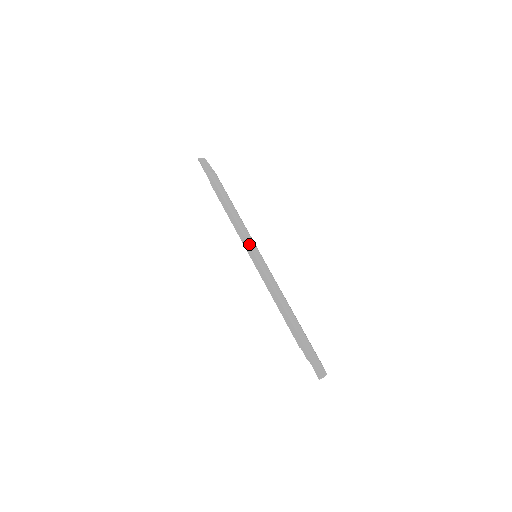
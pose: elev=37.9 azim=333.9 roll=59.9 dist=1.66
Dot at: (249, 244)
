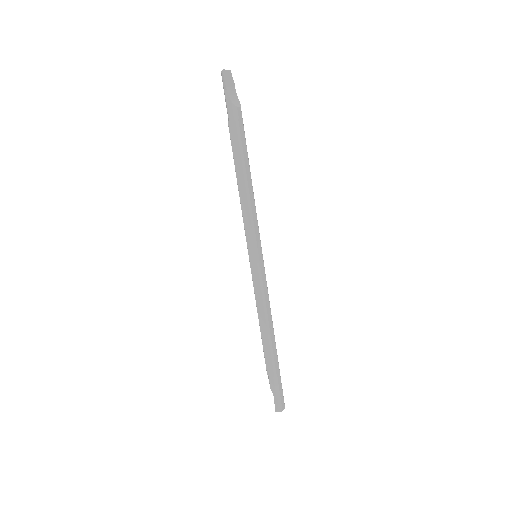
Dot at: (255, 241)
